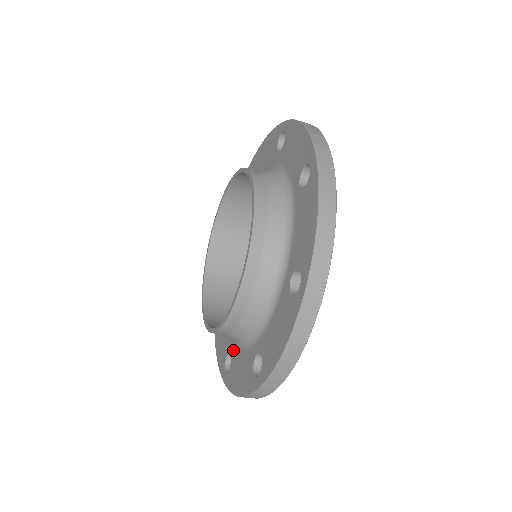
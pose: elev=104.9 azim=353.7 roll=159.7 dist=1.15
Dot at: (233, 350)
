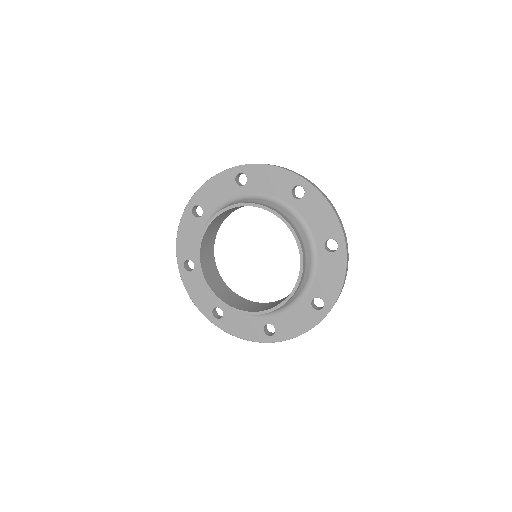
Dot at: (272, 318)
